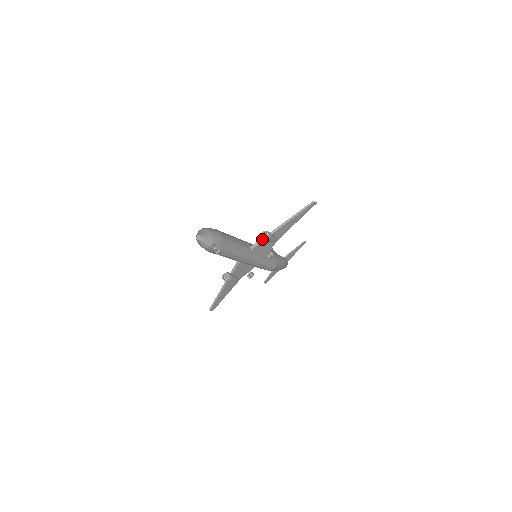
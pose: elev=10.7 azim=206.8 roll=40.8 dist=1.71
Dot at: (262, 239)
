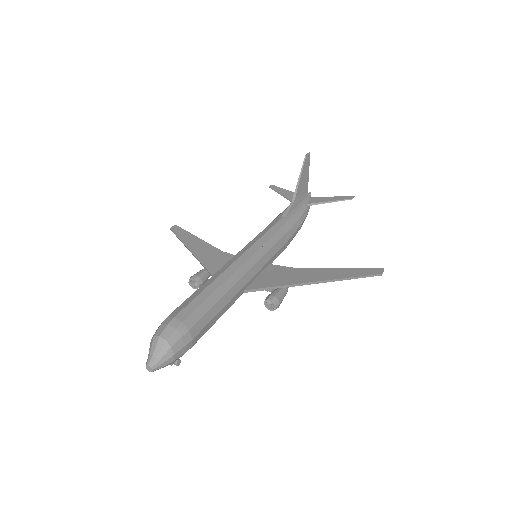
Dot at: (267, 288)
